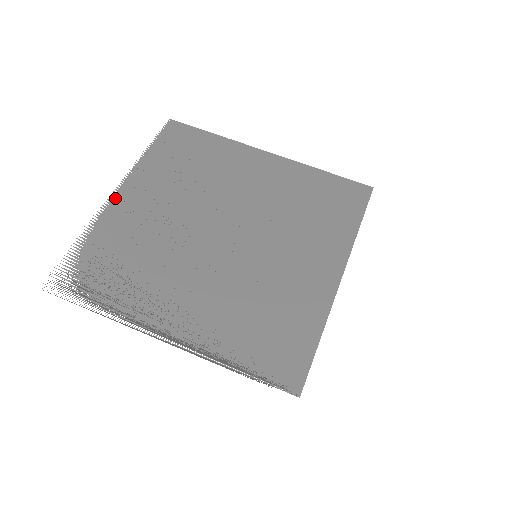
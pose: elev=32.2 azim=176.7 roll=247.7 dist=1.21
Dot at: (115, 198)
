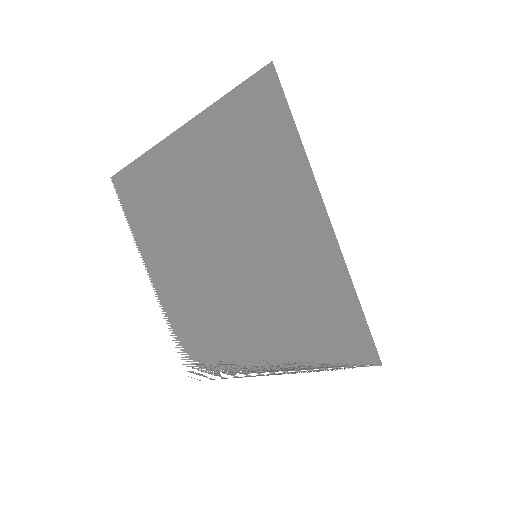
Dot at: (154, 285)
